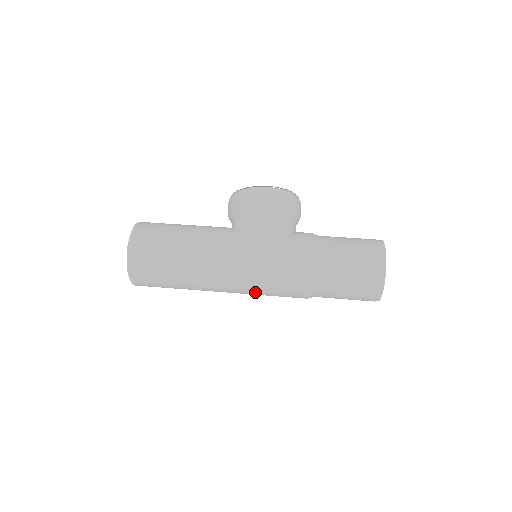
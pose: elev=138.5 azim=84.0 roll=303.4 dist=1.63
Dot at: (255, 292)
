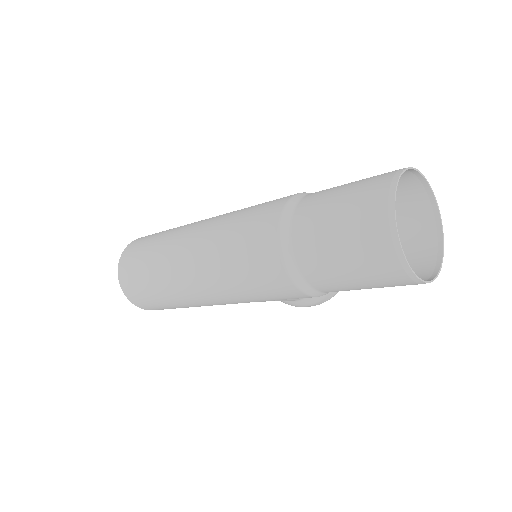
Dot at: (219, 243)
